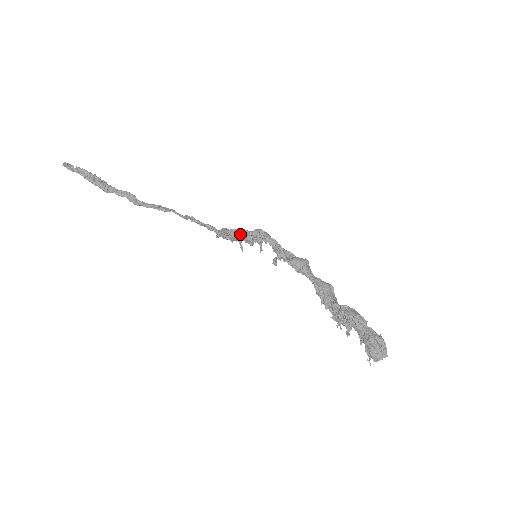
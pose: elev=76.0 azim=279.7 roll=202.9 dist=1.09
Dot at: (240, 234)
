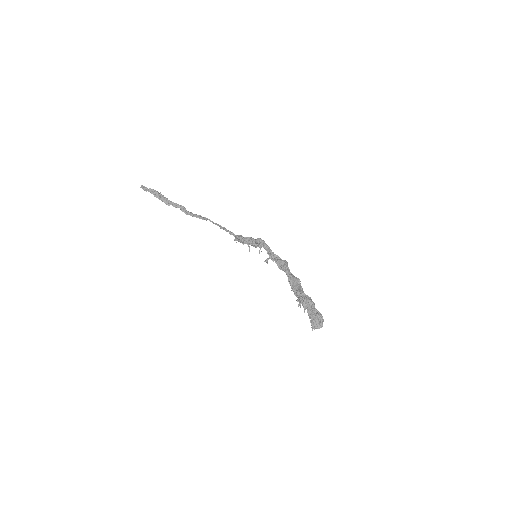
Dot at: (248, 240)
